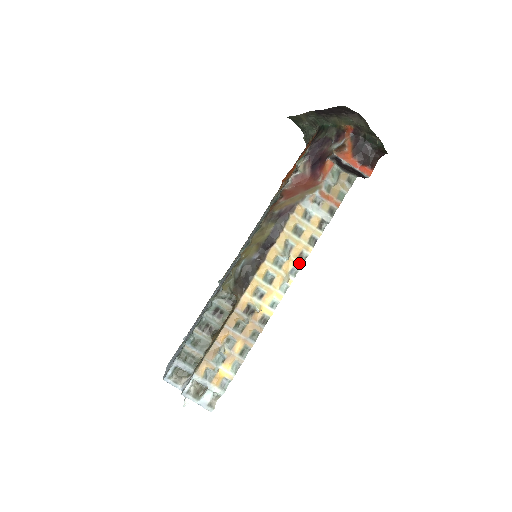
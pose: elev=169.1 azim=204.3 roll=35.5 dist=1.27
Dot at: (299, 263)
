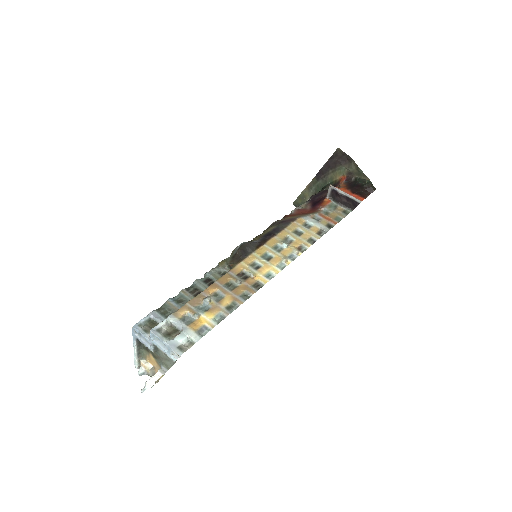
Dot at: (298, 251)
